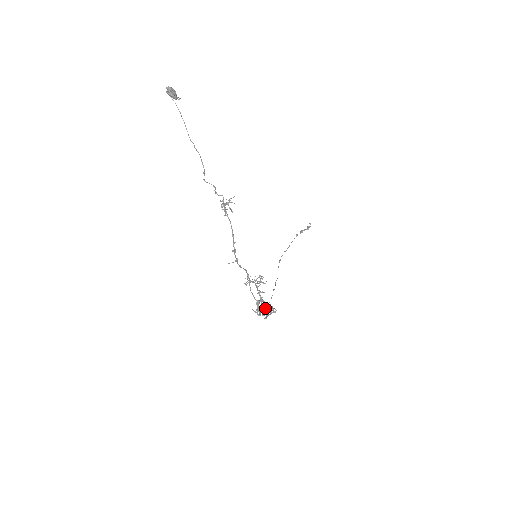
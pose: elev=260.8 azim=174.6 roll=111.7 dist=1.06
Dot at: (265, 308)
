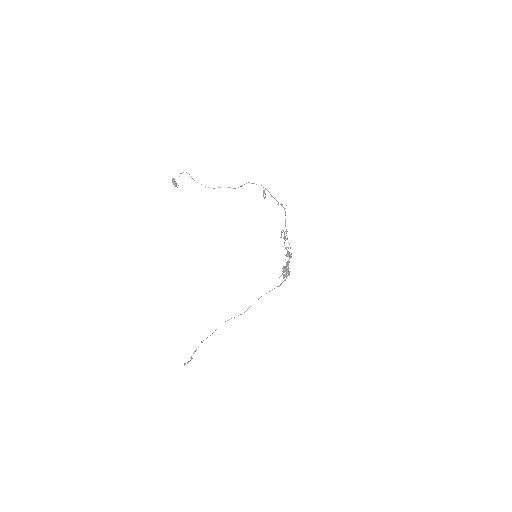
Dot at: (289, 262)
